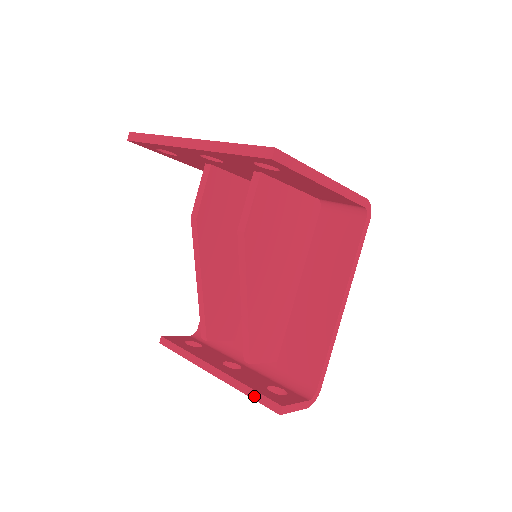
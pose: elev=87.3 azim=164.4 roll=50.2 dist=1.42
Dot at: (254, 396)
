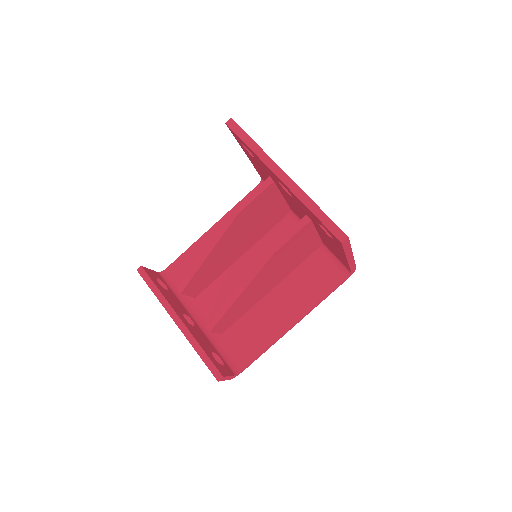
Dot at: (204, 358)
